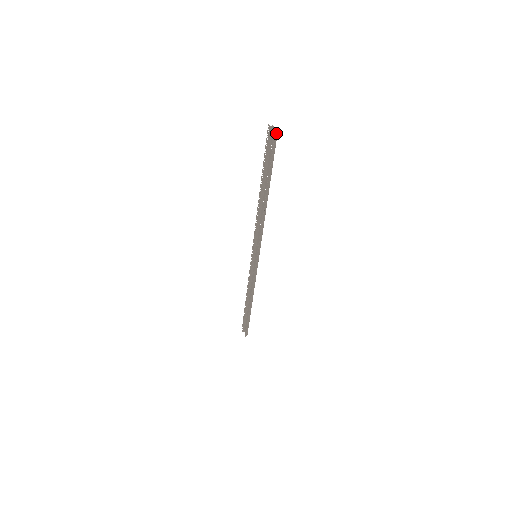
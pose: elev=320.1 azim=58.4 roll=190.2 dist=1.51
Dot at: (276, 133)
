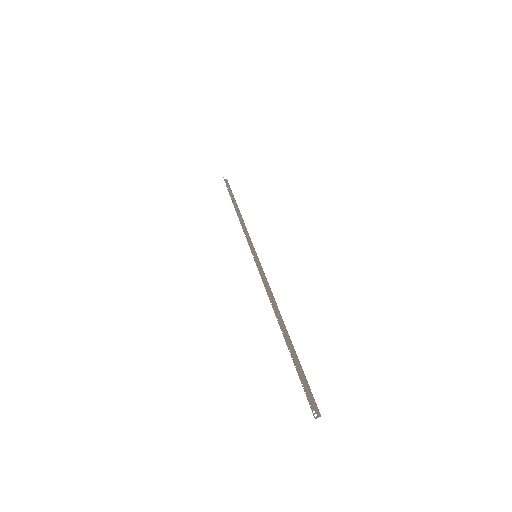
Dot at: (317, 414)
